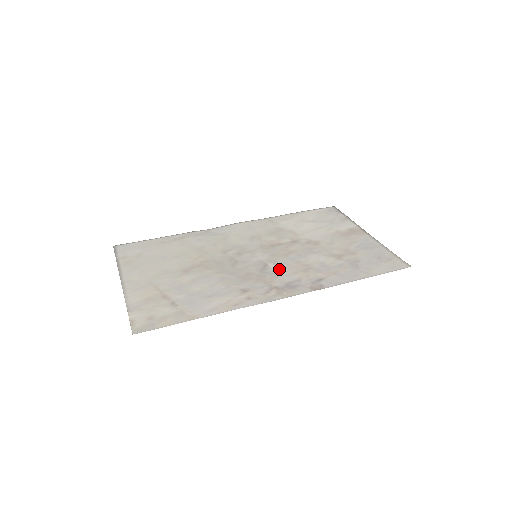
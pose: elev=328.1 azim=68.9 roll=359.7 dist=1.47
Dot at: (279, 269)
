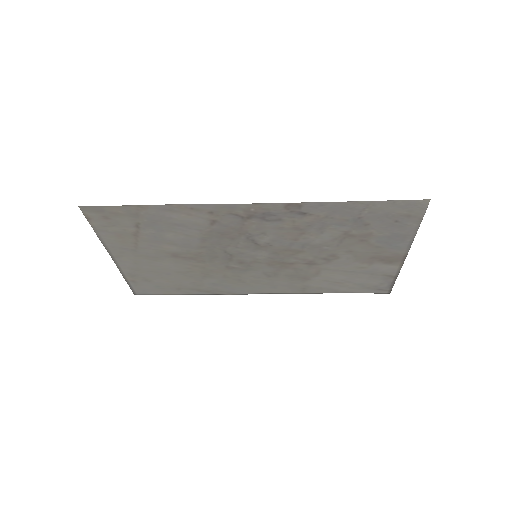
Dot at: (269, 237)
